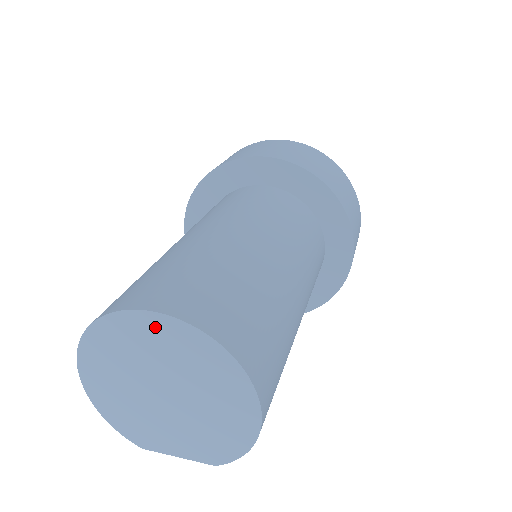
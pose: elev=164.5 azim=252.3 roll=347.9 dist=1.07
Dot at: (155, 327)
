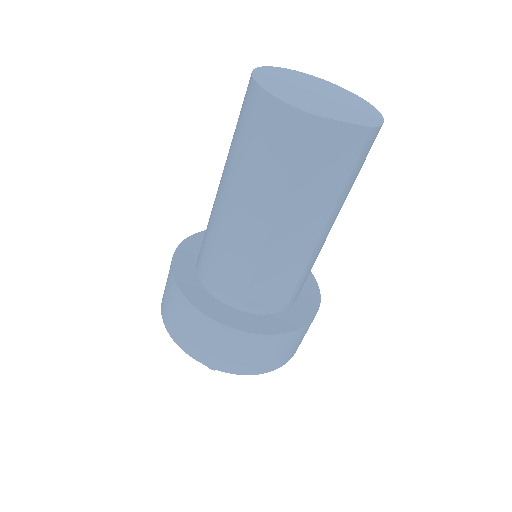
Dot at: (302, 75)
